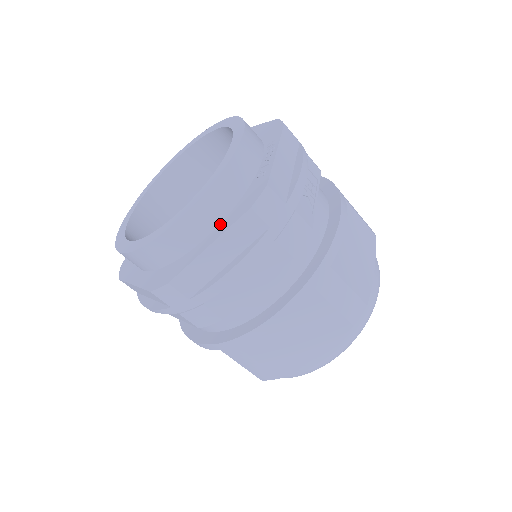
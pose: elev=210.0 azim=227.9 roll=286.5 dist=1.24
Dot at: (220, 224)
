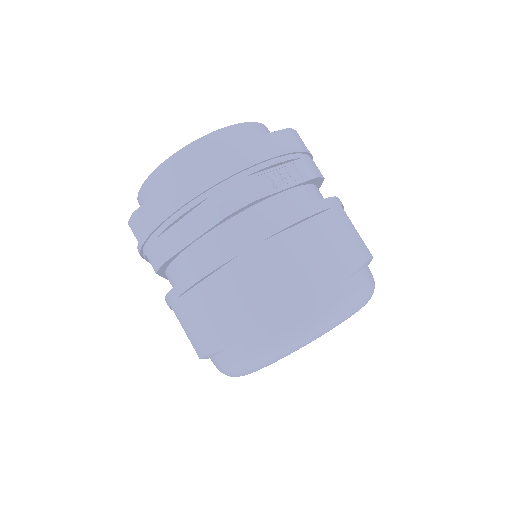
Dot at: occluded
